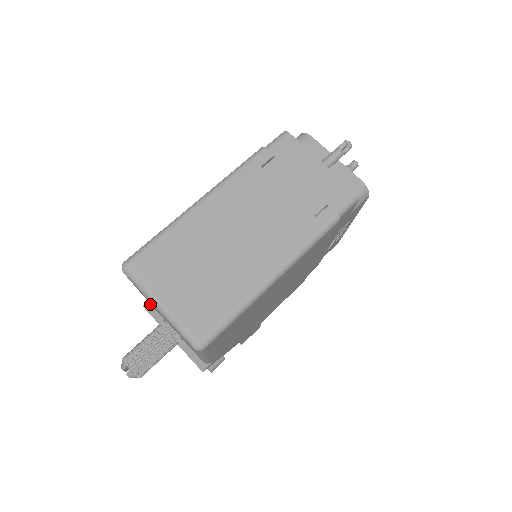
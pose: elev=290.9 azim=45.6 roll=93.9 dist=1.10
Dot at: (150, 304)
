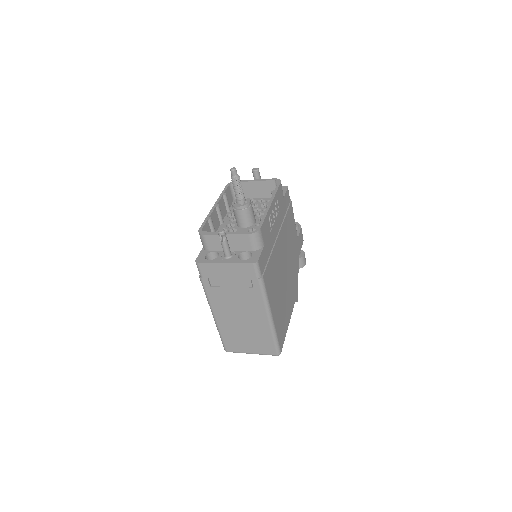
Dot at: occluded
